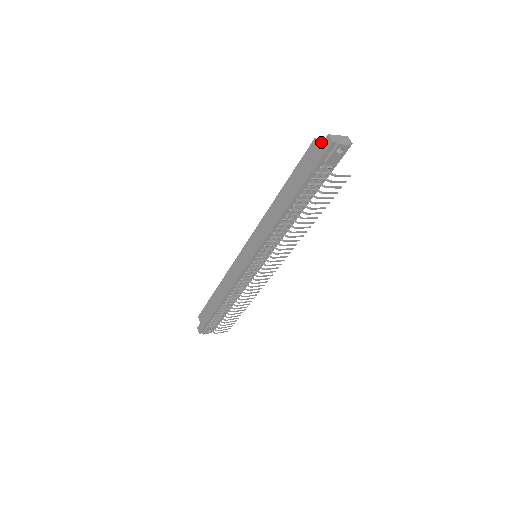
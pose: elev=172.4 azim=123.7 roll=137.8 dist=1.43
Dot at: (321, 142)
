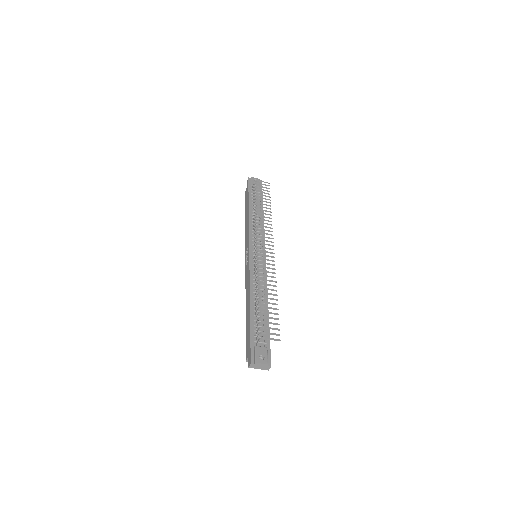
Dot at: occluded
